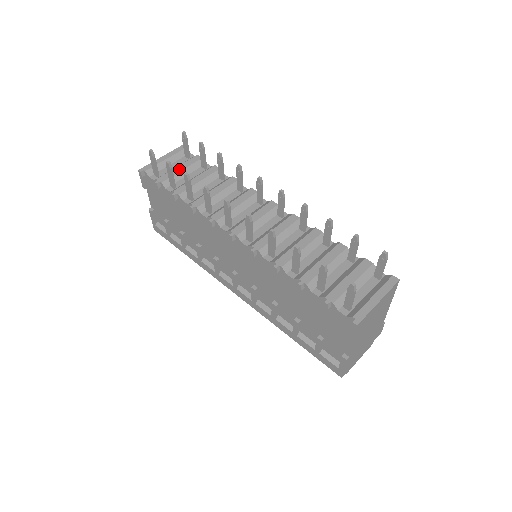
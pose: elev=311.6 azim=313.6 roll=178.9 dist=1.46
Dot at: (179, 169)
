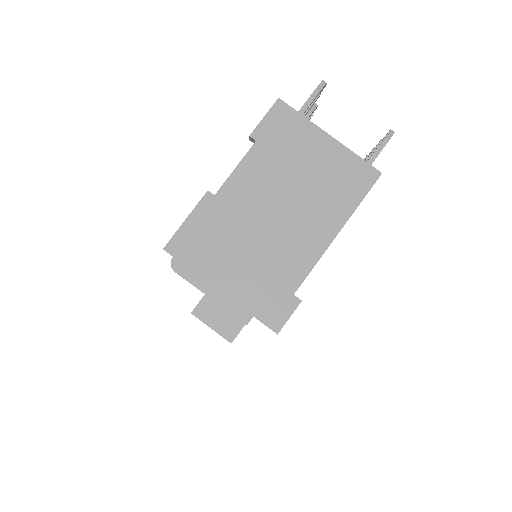
Dot at: occluded
